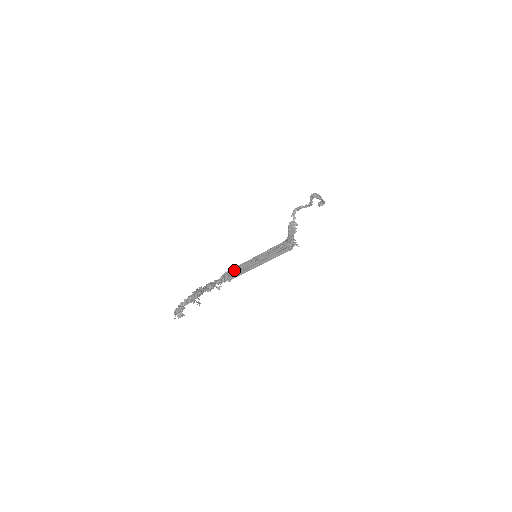
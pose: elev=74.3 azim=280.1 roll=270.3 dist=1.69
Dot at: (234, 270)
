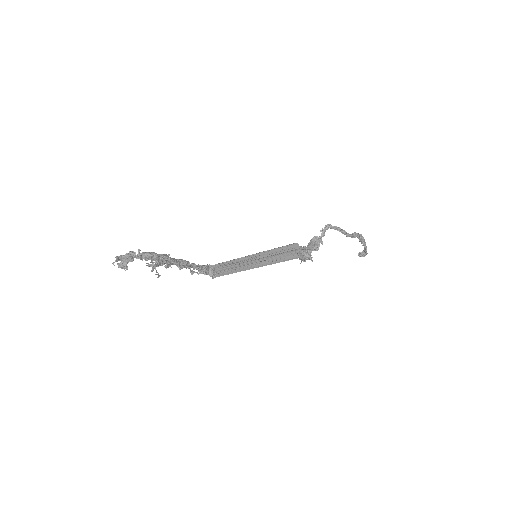
Dot at: (223, 265)
